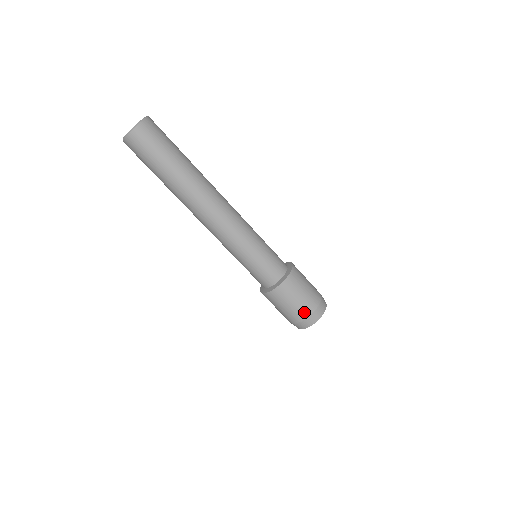
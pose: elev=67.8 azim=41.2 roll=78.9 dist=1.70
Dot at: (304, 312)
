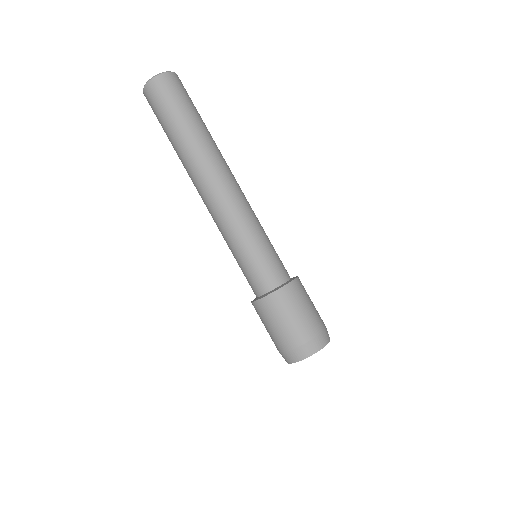
Dot at: (308, 331)
